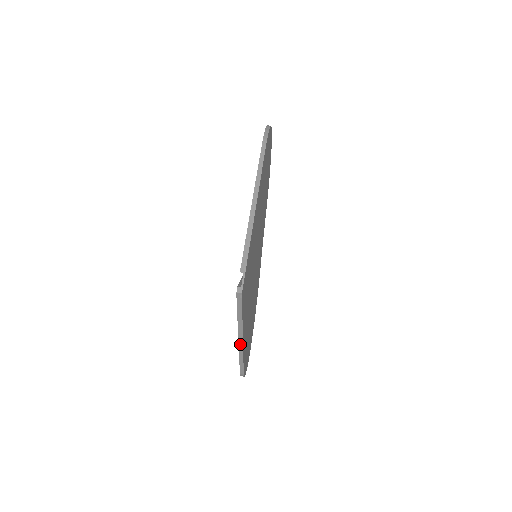
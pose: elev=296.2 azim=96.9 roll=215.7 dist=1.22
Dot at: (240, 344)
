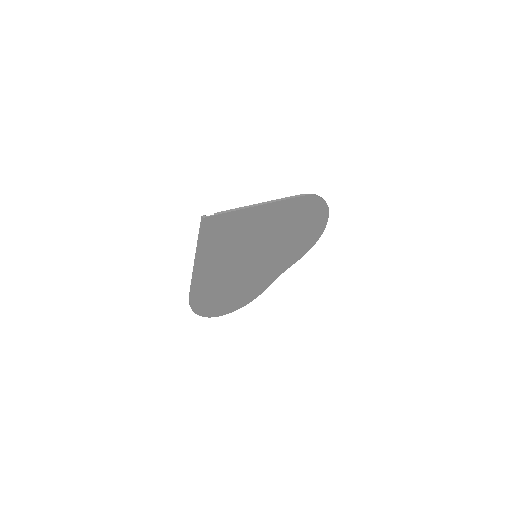
Dot at: (194, 265)
